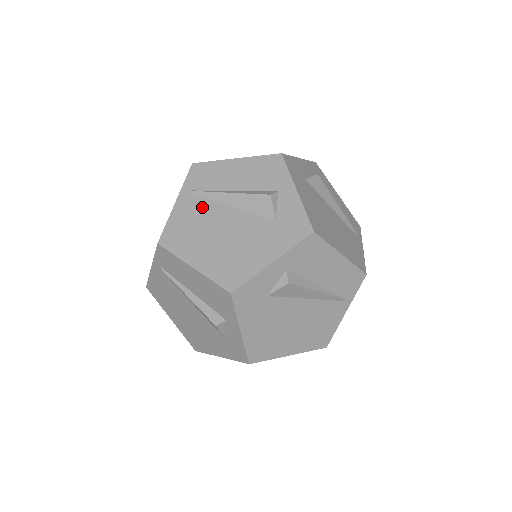
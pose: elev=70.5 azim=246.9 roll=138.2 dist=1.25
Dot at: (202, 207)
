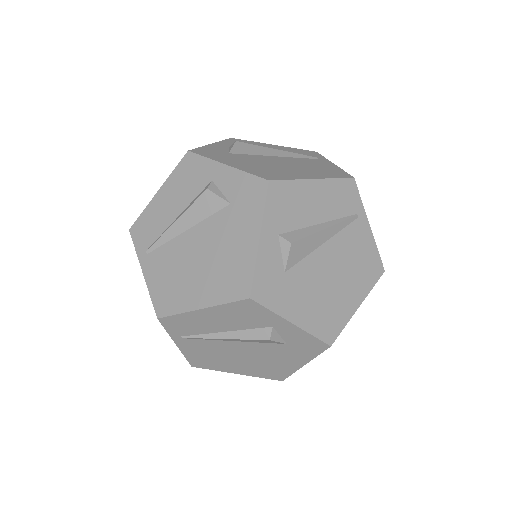
Dot at: (166, 254)
